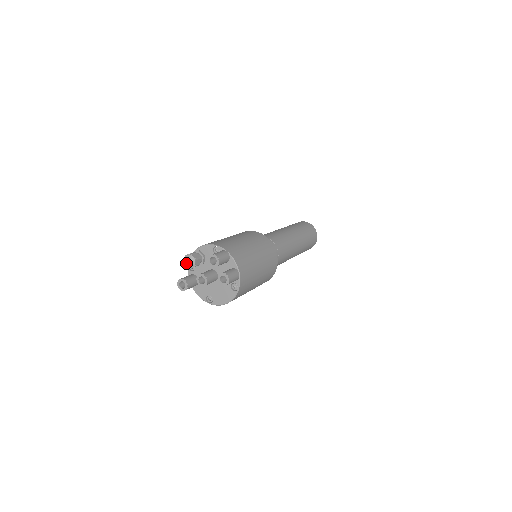
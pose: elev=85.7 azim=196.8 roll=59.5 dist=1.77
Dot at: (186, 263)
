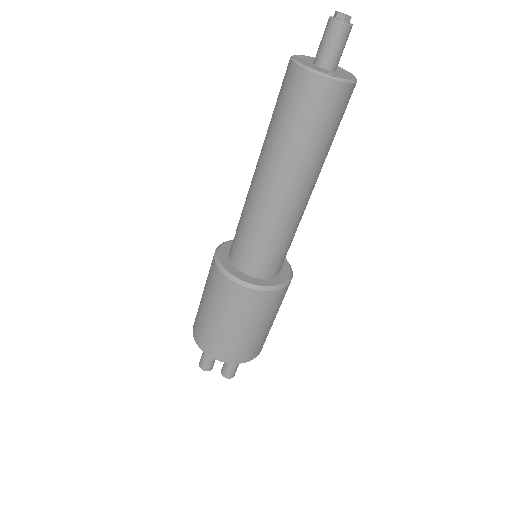
Dot at: occluded
